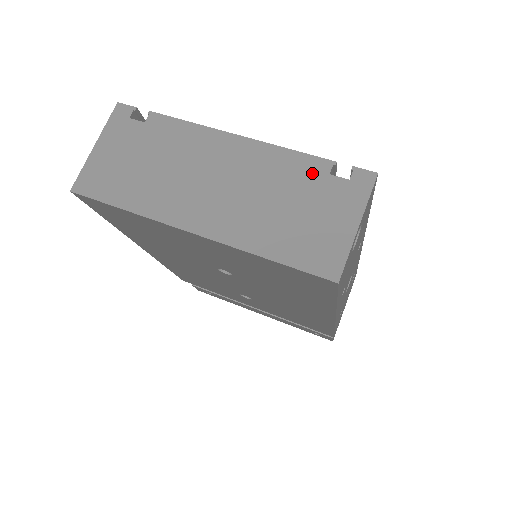
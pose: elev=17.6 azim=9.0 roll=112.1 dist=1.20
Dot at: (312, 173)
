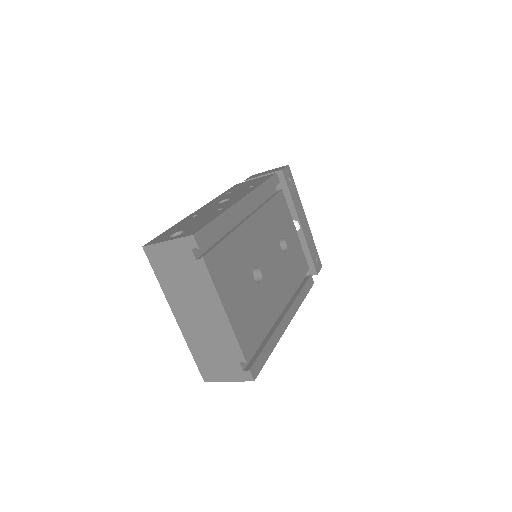
Dot at: (234, 355)
